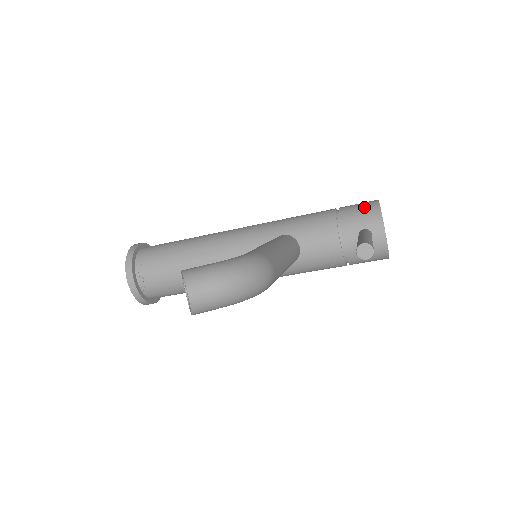
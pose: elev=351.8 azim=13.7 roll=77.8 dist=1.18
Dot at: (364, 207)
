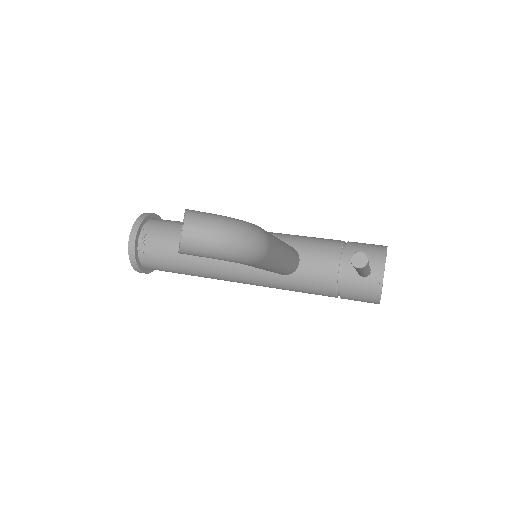
Dot at: (372, 246)
